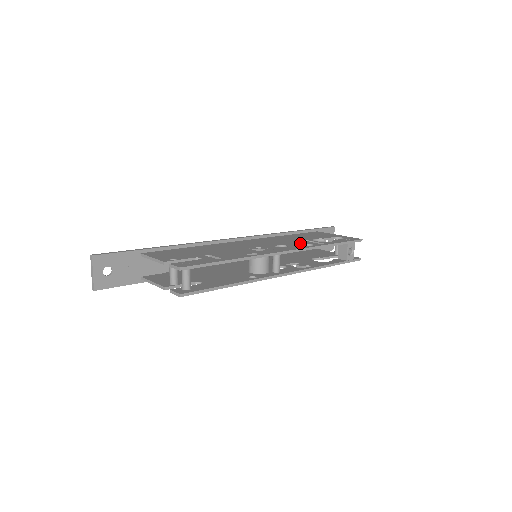
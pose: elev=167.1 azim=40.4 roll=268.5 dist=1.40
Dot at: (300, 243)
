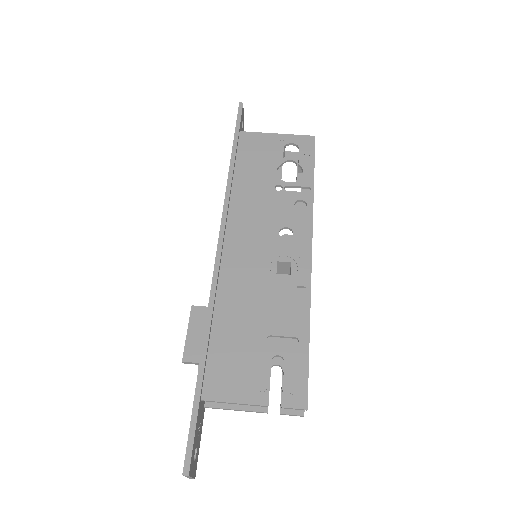
Dot at: (288, 206)
